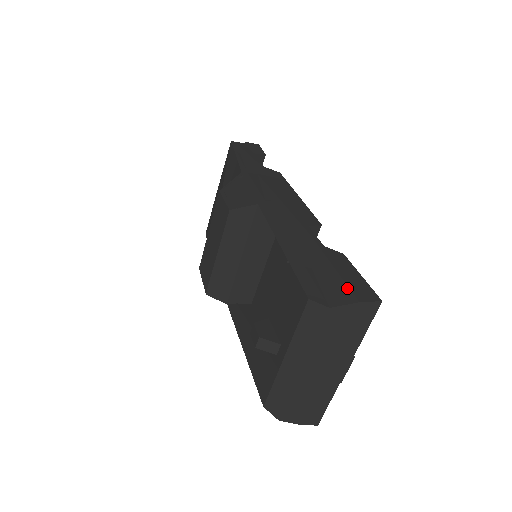
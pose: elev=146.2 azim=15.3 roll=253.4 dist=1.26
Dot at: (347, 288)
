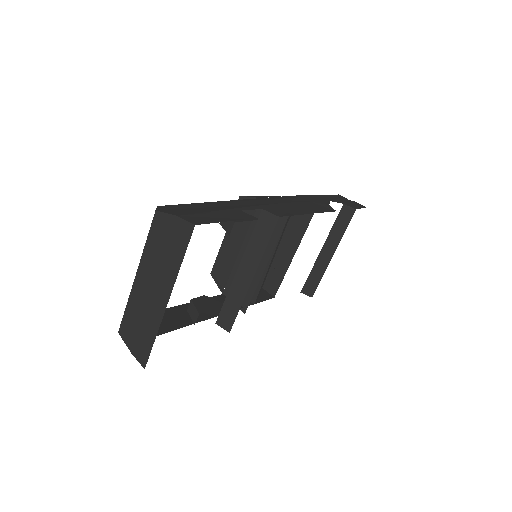
Dot at: (191, 213)
